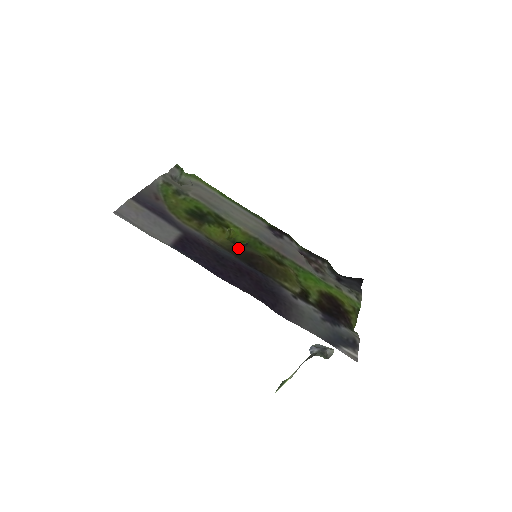
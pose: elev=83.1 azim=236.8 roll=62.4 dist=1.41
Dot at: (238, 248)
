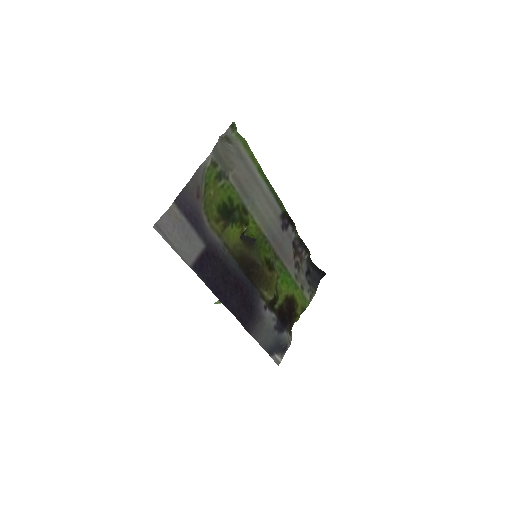
Dot at: (245, 255)
